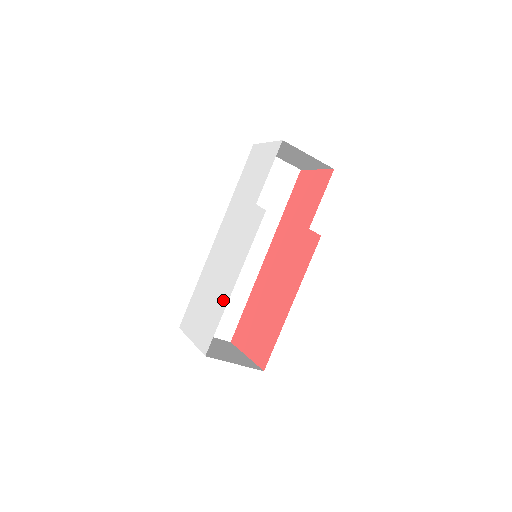
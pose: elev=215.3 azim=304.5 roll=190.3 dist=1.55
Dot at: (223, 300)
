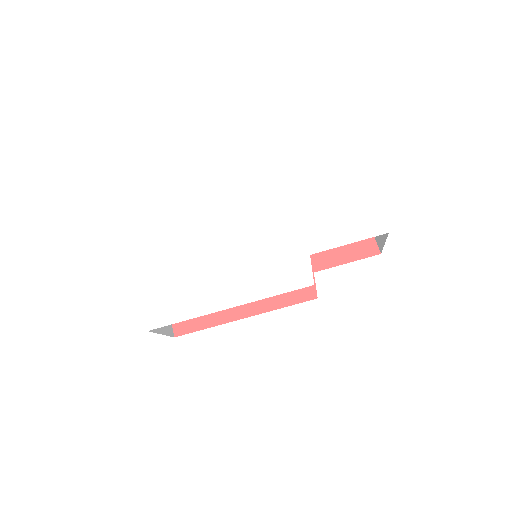
Dot at: (204, 303)
